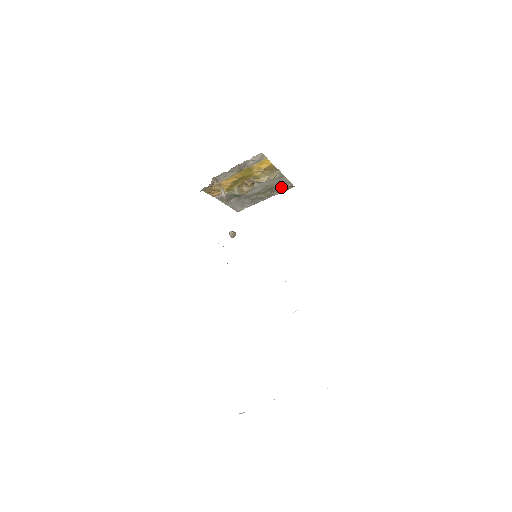
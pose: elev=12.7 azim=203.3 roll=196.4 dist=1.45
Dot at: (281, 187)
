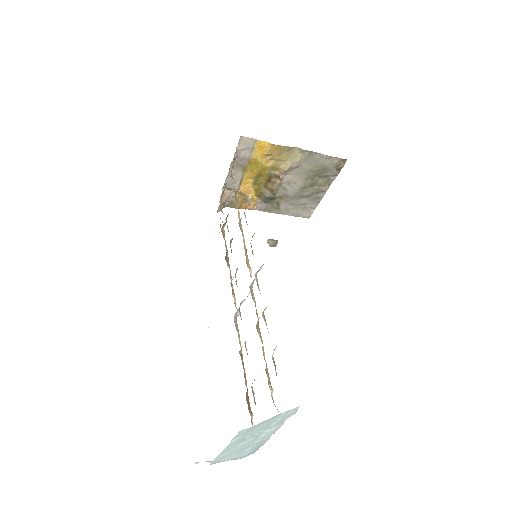
Dot at: (328, 167)
